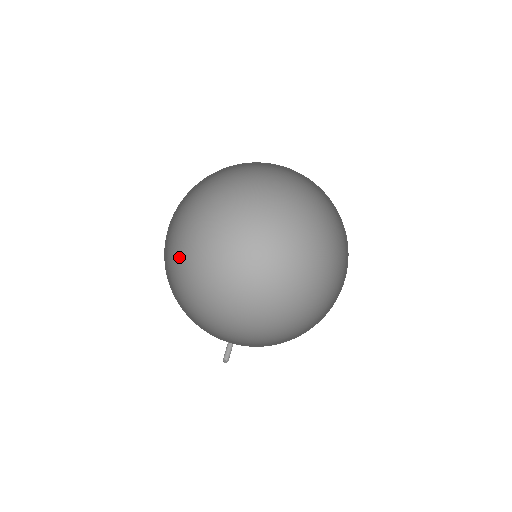
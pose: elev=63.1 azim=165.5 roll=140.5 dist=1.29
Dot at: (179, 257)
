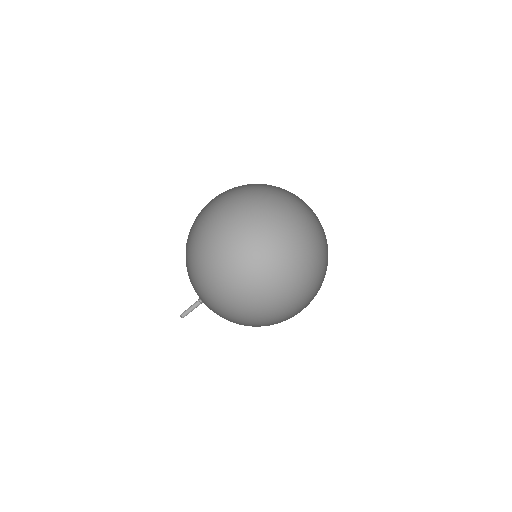
Dot at: (192, 226)
